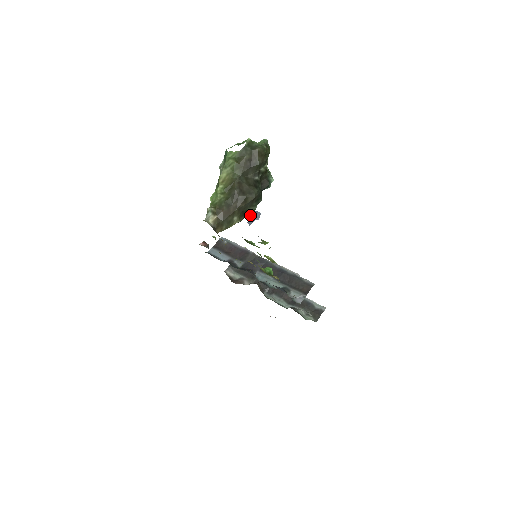
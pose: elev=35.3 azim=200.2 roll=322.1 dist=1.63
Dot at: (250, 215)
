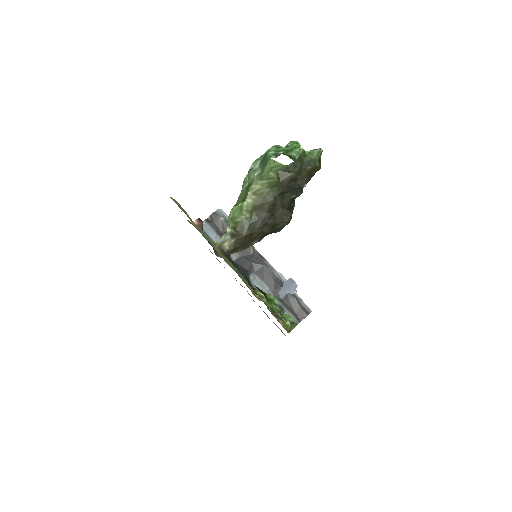
Dot at: (284, 282)
